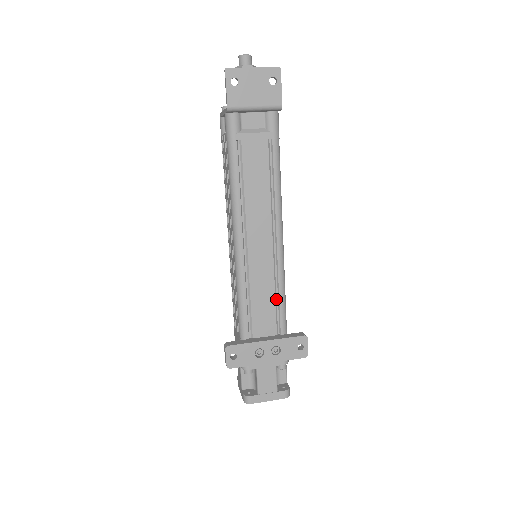
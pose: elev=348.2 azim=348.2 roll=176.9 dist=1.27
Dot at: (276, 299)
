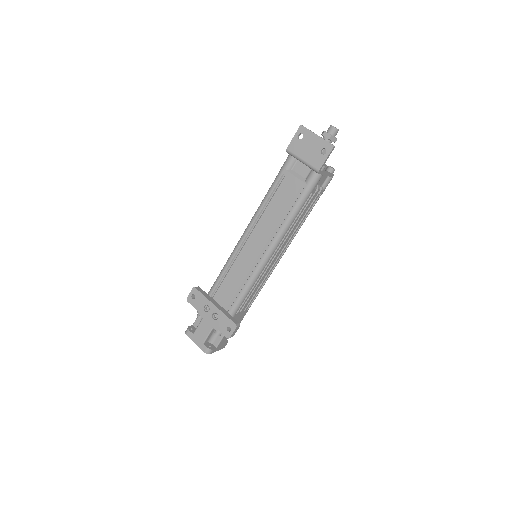
Dot at: (240, 288)
